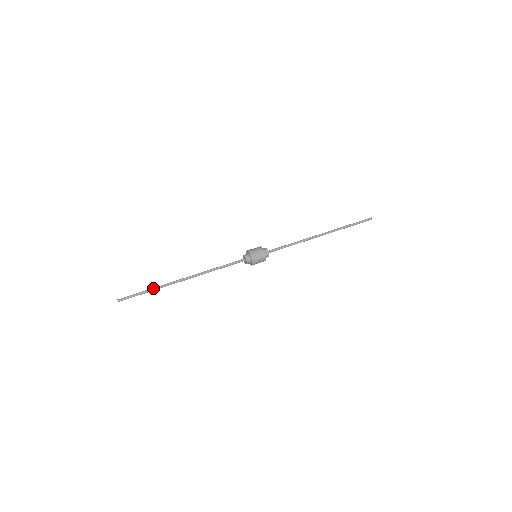
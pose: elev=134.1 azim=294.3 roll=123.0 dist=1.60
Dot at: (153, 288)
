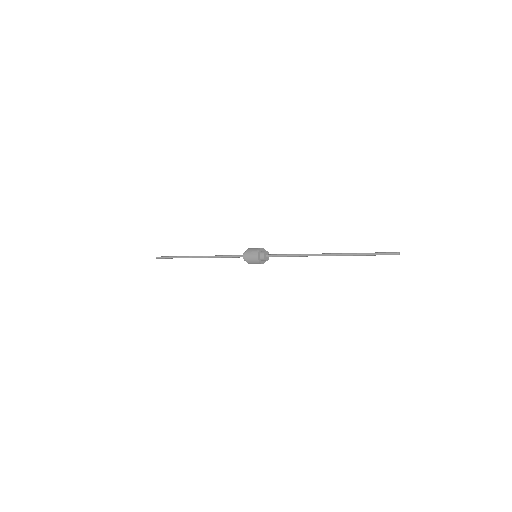
Dot at: (177, 256)
